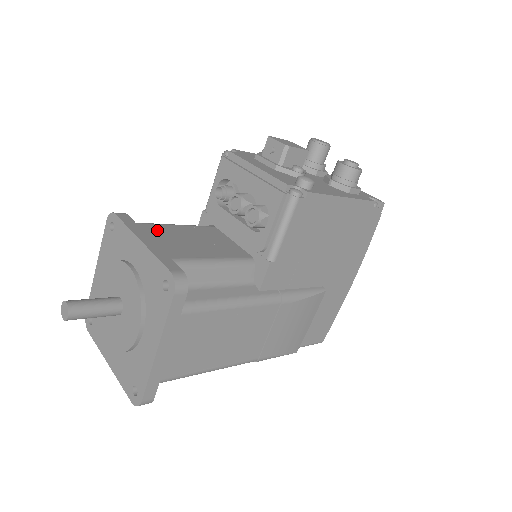
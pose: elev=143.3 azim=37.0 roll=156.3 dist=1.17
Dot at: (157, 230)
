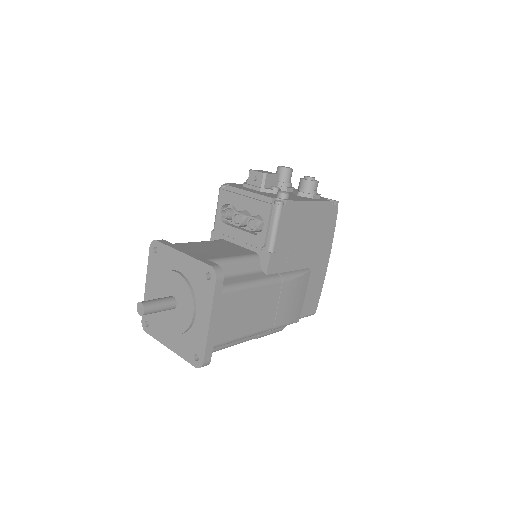
Dot at: (188, 246)
